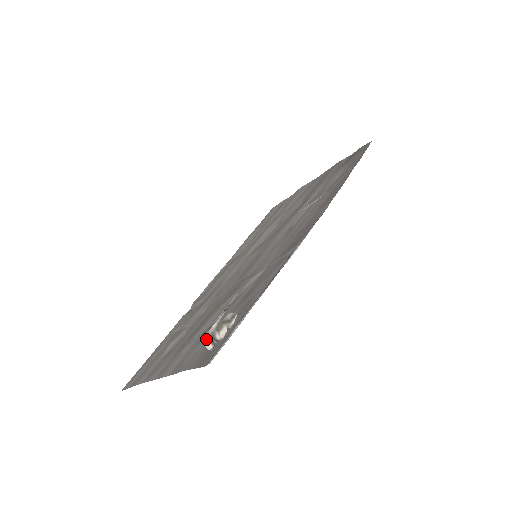
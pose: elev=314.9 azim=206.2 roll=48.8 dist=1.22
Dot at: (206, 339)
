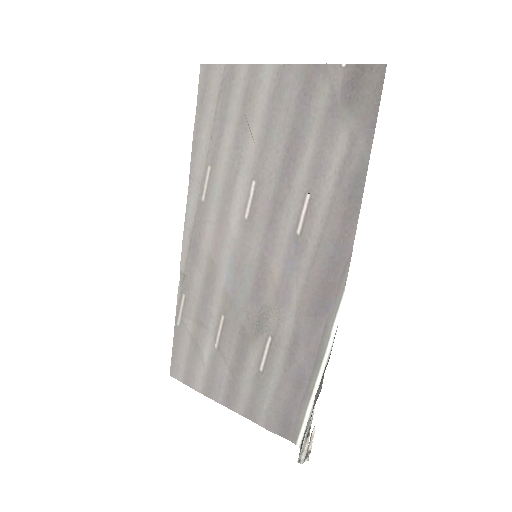
Dot at: (304, 460)
